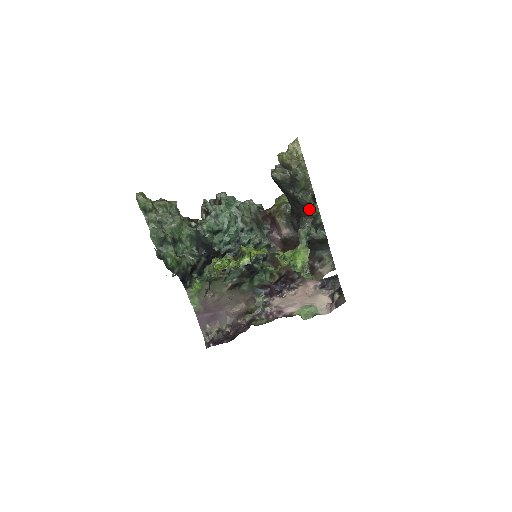
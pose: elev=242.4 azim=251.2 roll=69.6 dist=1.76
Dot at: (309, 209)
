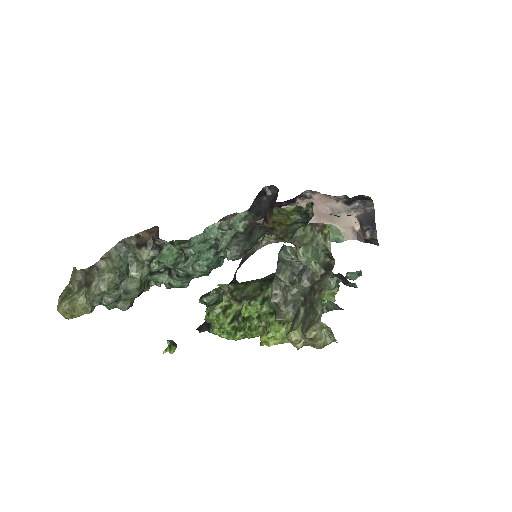
Dot at: occluded
